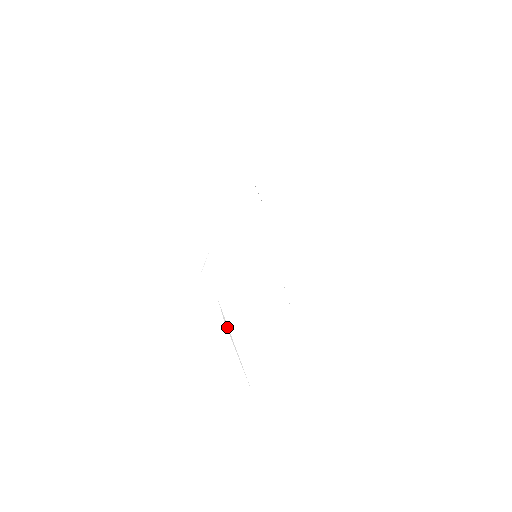
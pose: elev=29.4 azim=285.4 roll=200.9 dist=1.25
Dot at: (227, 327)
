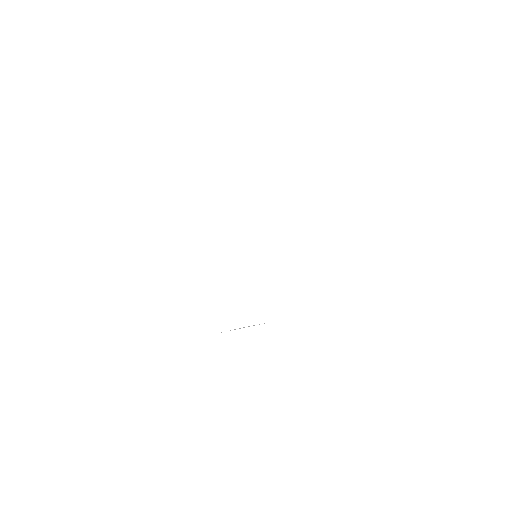
Dot at: occluded
